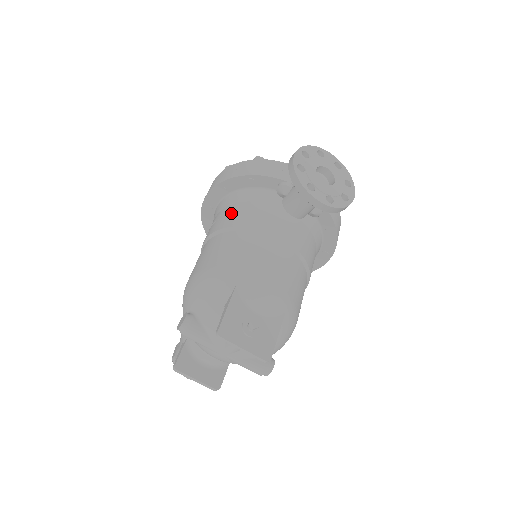
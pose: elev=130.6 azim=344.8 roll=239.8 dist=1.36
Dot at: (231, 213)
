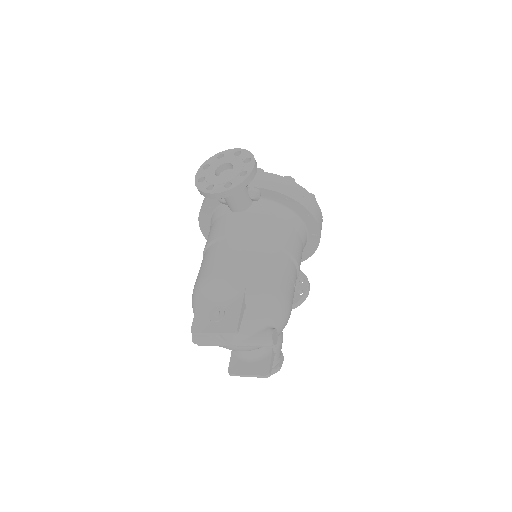
Dot at: occluded
